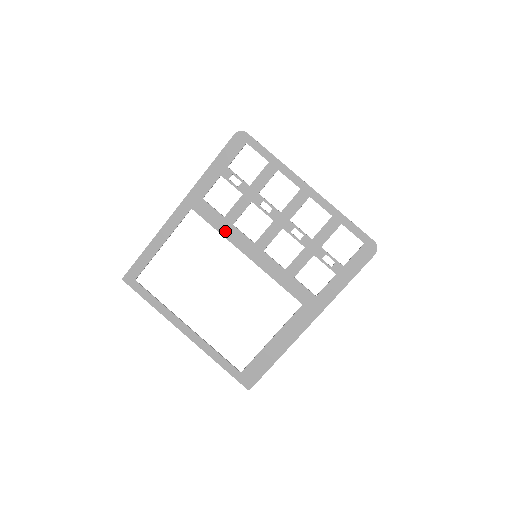
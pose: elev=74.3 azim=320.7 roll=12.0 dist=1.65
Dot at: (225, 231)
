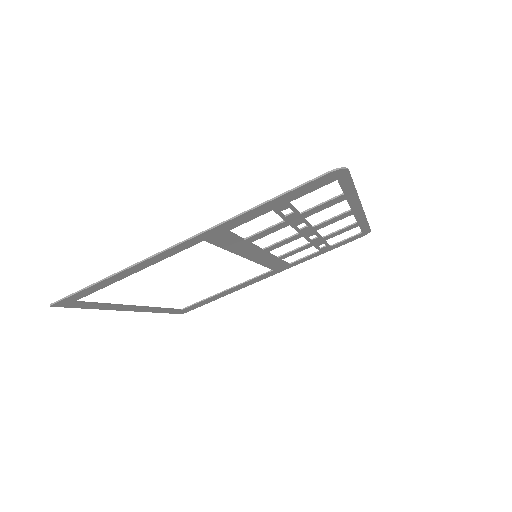
Dot at: (236, 249)
